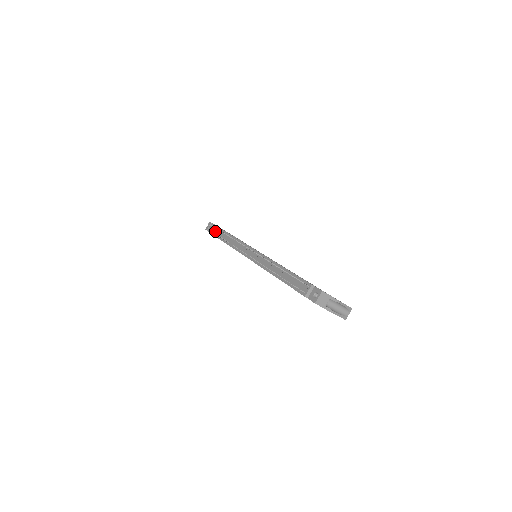
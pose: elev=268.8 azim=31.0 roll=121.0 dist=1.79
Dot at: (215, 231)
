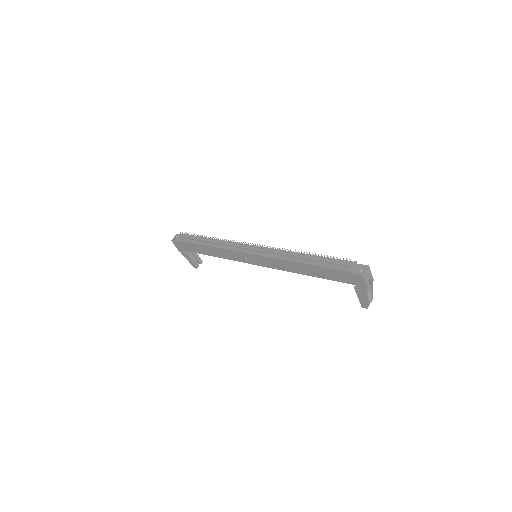
Dot at: (192, 238)
